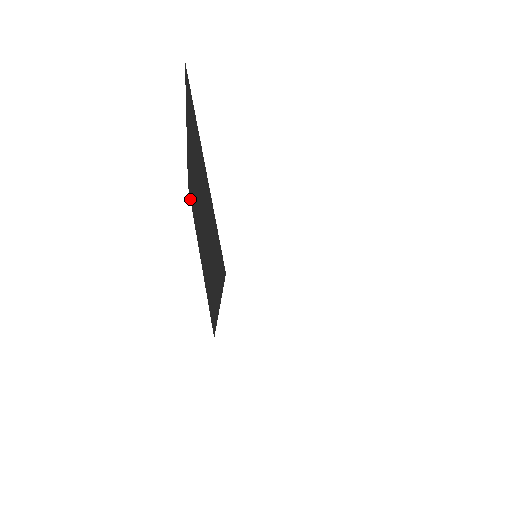
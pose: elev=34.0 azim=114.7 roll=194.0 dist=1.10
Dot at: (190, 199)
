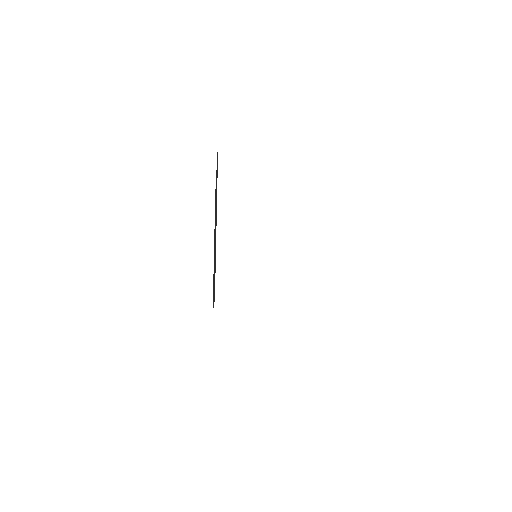
Dot at: occluded
